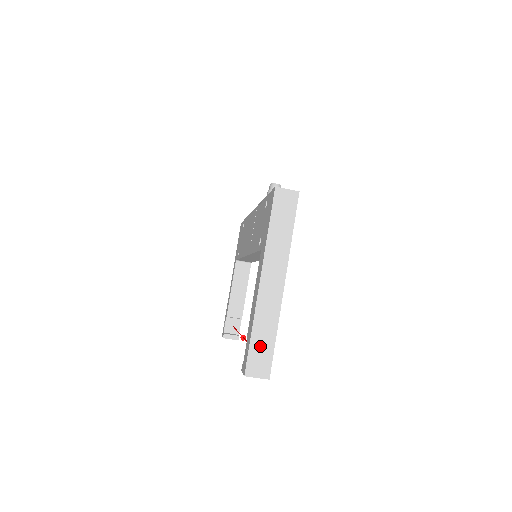
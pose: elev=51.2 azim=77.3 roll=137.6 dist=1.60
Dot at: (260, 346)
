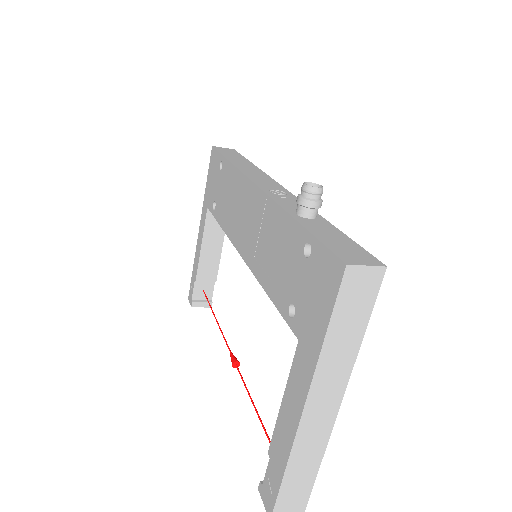
Dot at: (295, 486)
